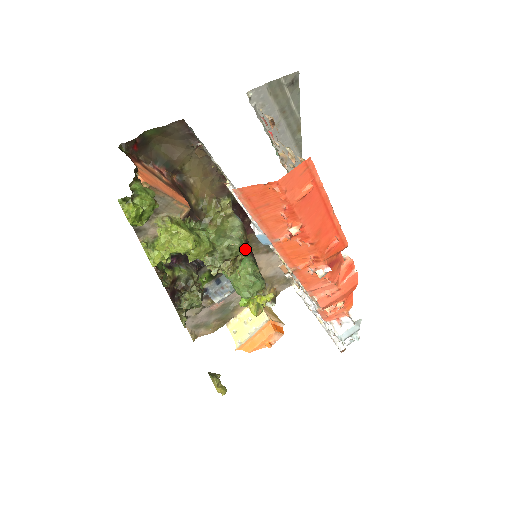
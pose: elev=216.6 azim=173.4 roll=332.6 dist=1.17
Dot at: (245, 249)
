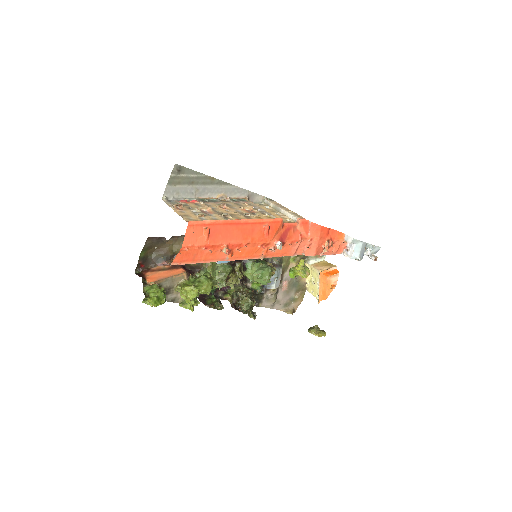
Dot at: (229, 268)
